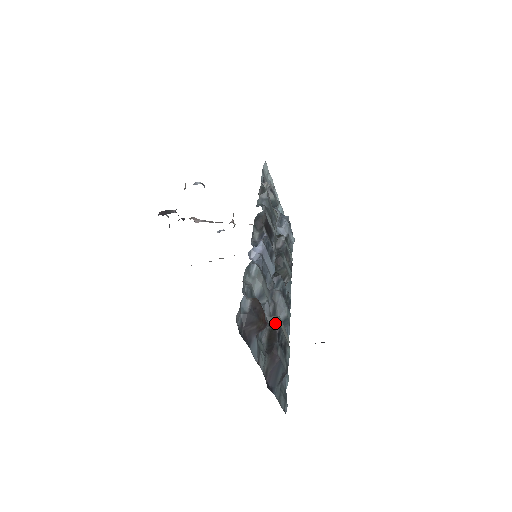
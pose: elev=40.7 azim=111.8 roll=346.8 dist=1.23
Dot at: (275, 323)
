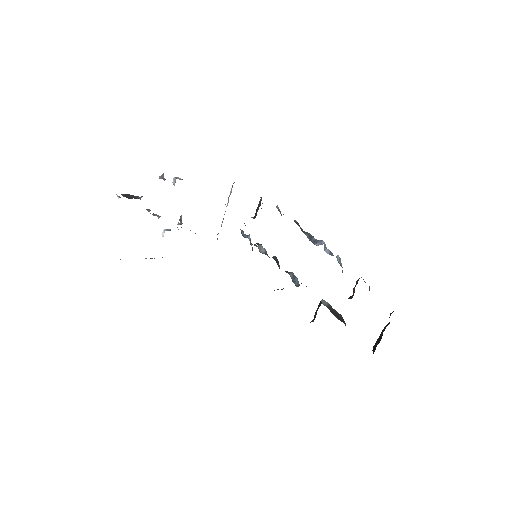
Dot at: (327, 304)
